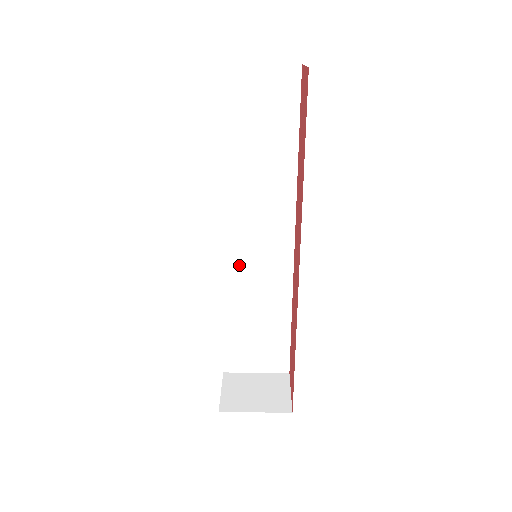
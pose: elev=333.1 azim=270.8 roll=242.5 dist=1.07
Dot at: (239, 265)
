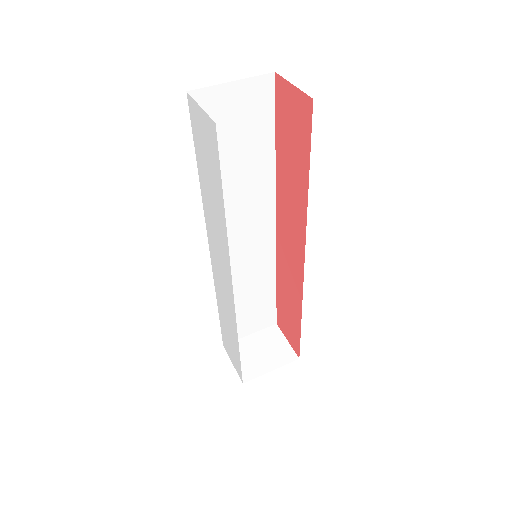
Dot at: (230, 261)
